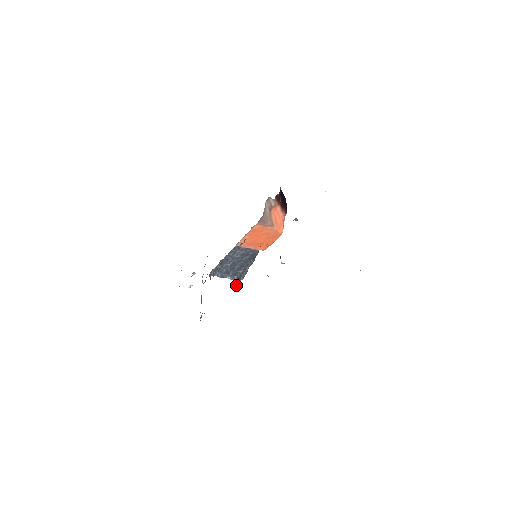
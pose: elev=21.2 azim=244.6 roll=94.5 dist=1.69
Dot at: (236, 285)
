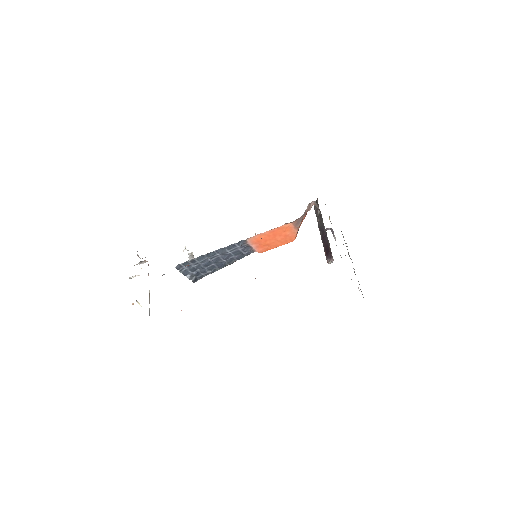
Dot at: occluded
